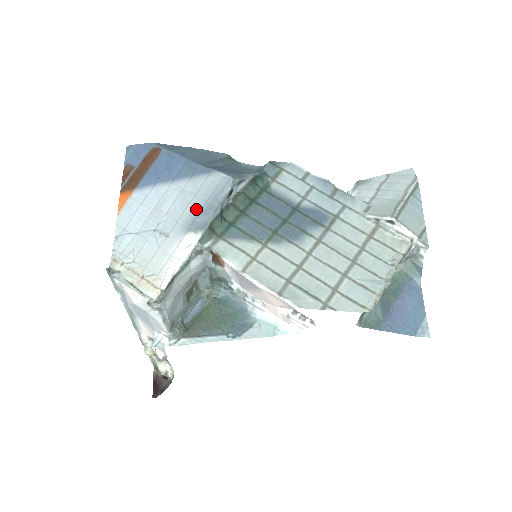
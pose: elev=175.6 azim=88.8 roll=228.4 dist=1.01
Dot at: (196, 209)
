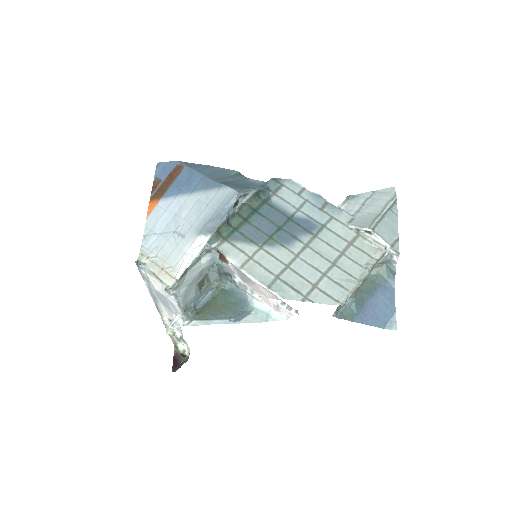
Dot at: (207, 216)
